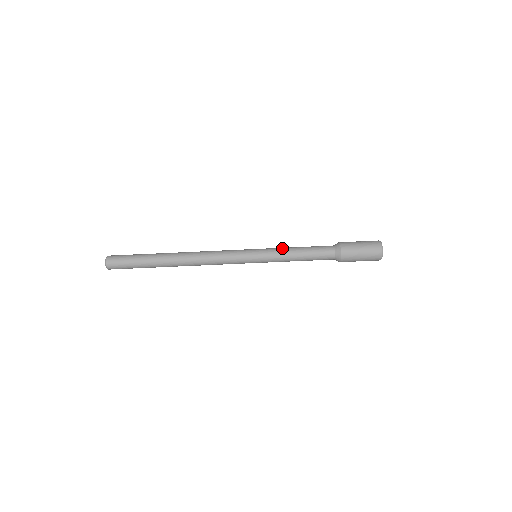
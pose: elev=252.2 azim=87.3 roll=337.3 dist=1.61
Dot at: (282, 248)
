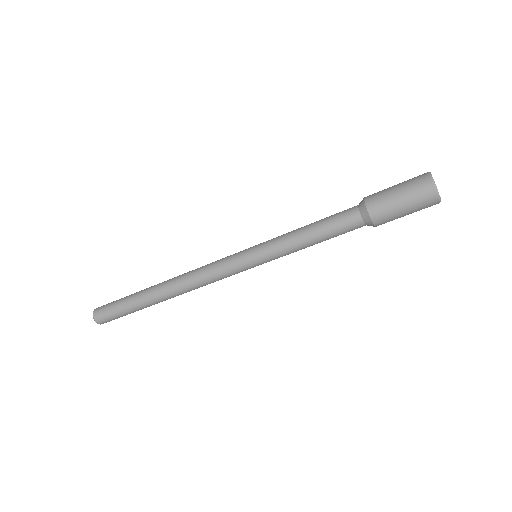
Dot at: (284, 236)
